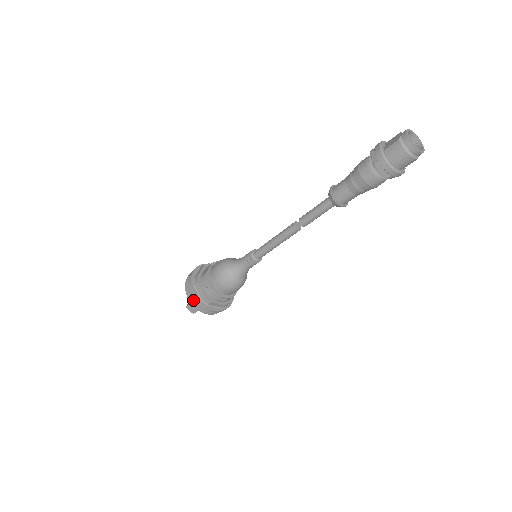
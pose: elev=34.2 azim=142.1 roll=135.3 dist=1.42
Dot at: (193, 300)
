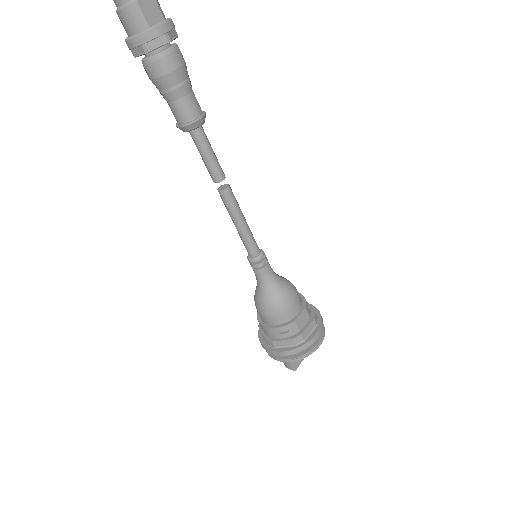
Dot at: occluded
